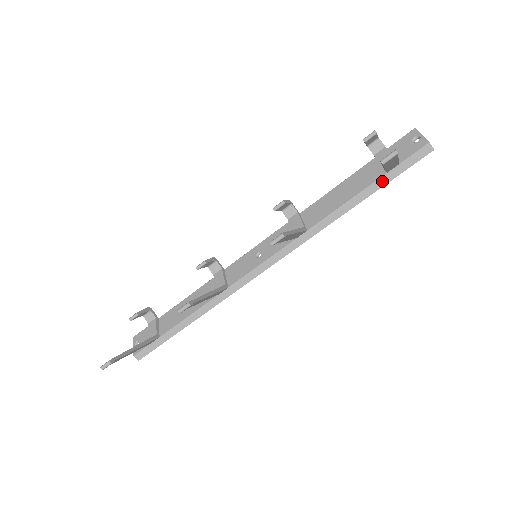
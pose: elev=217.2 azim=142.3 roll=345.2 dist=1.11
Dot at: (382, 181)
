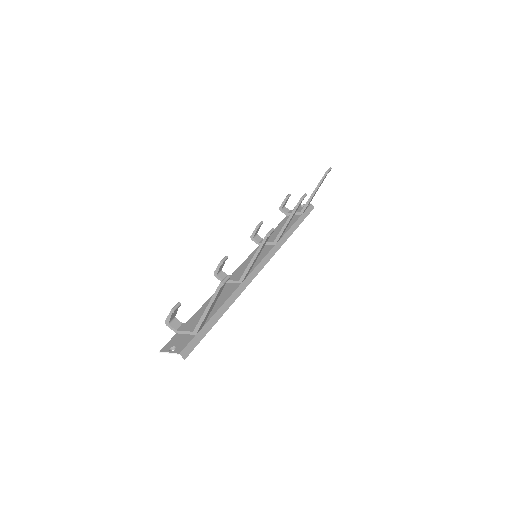
Dot at: (302, 218)
